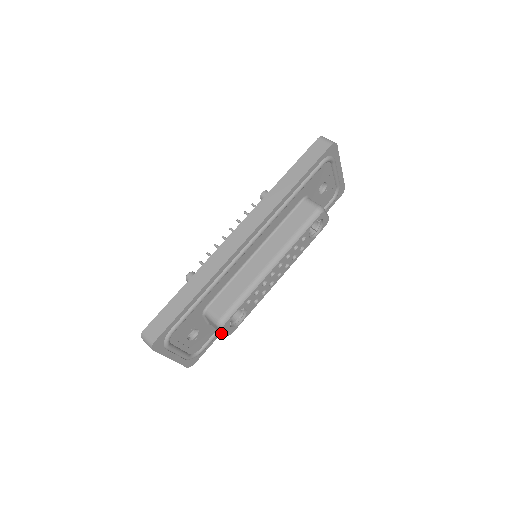
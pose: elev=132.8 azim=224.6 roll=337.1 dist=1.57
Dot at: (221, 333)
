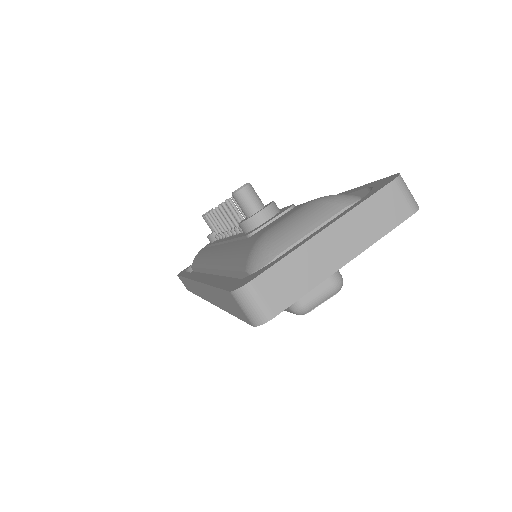
Dot at: occluded
